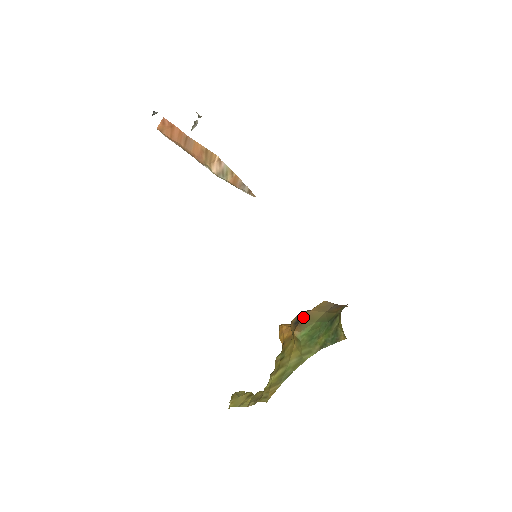
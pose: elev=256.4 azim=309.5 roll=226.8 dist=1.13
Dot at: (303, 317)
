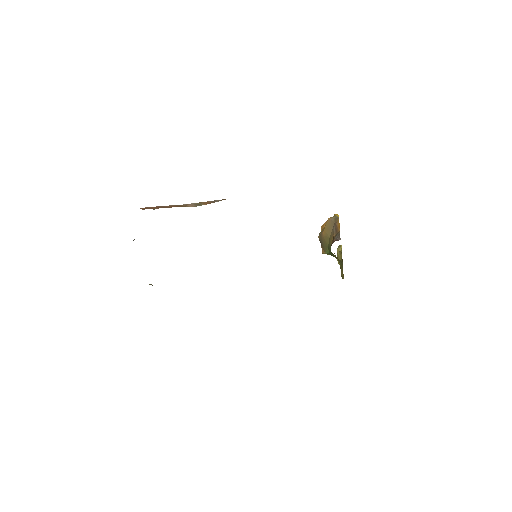
Dot at: (321, 241)
